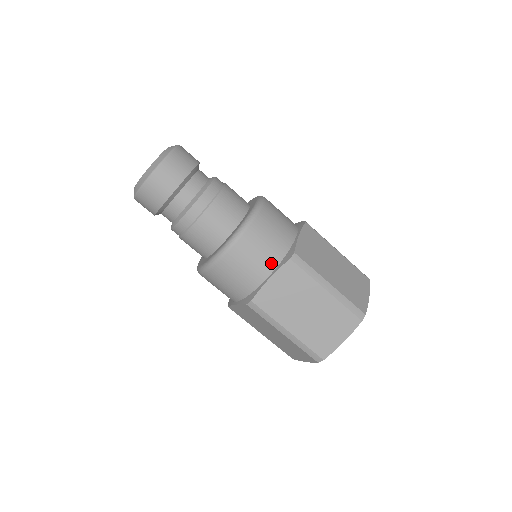
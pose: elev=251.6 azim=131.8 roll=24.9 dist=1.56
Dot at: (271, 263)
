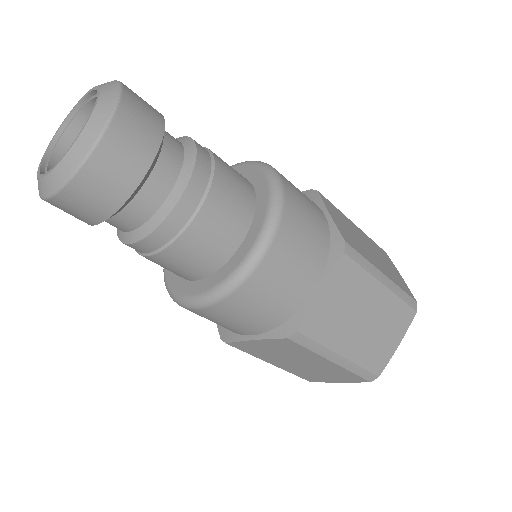
Dot at: (260, 328)
